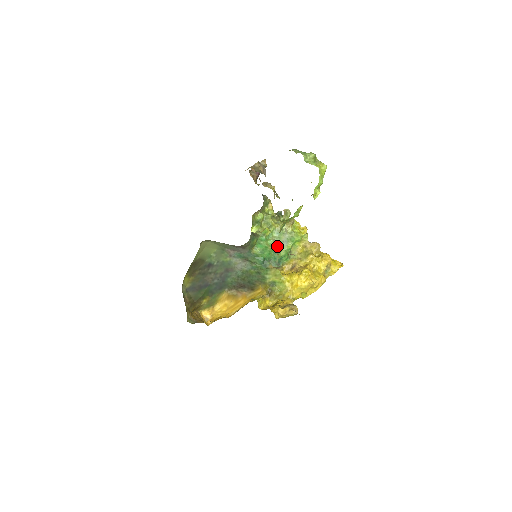
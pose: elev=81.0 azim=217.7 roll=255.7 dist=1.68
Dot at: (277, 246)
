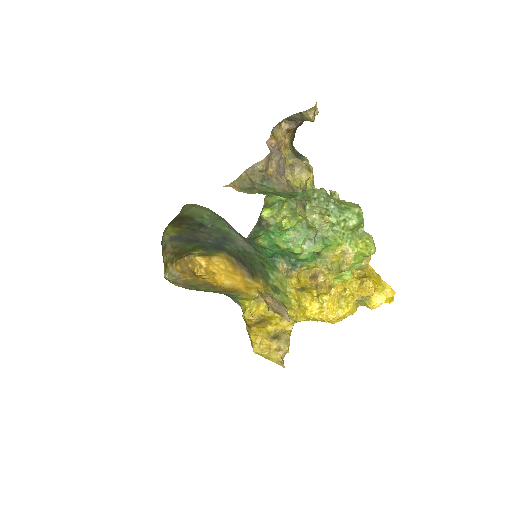
Dot at: (296, 247)
